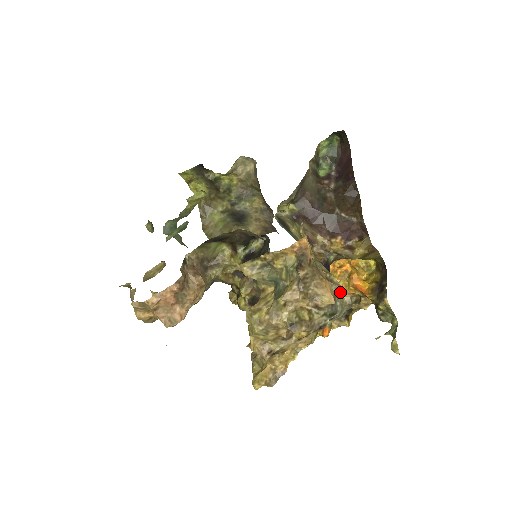
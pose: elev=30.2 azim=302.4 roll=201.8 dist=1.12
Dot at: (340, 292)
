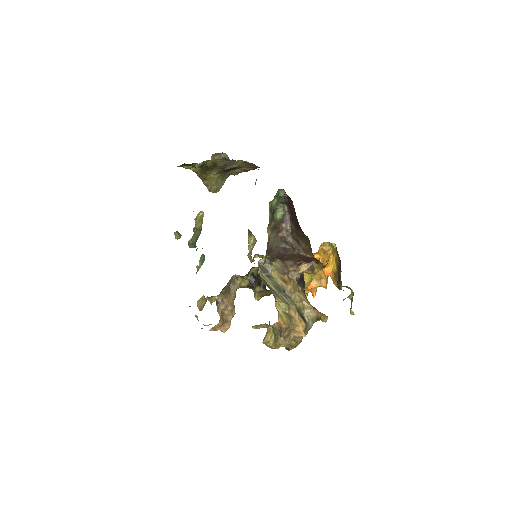
Dot at: (310, 314)
